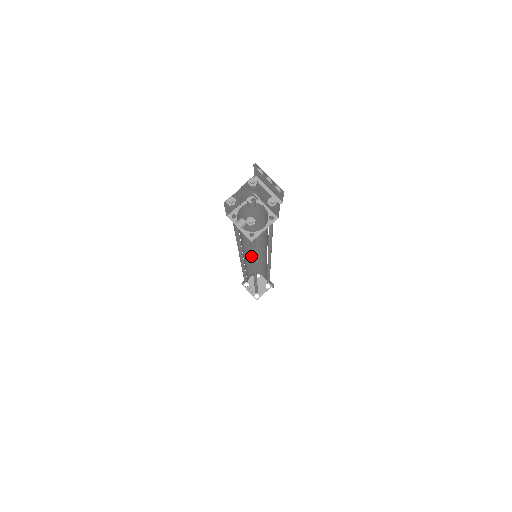
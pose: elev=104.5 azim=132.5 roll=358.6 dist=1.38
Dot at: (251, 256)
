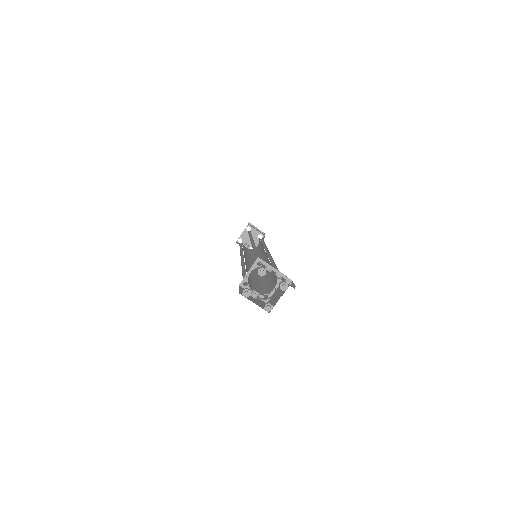
Dot at: occluded
